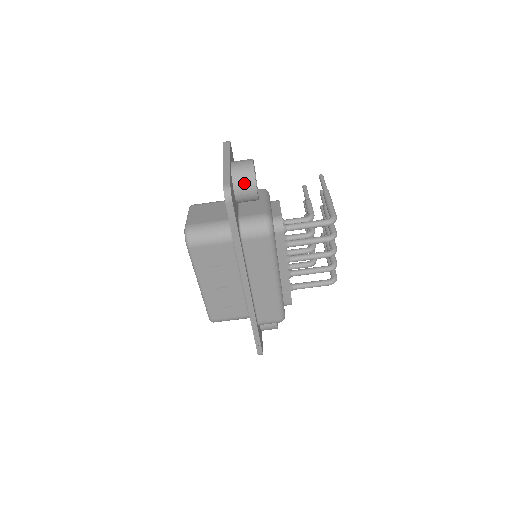
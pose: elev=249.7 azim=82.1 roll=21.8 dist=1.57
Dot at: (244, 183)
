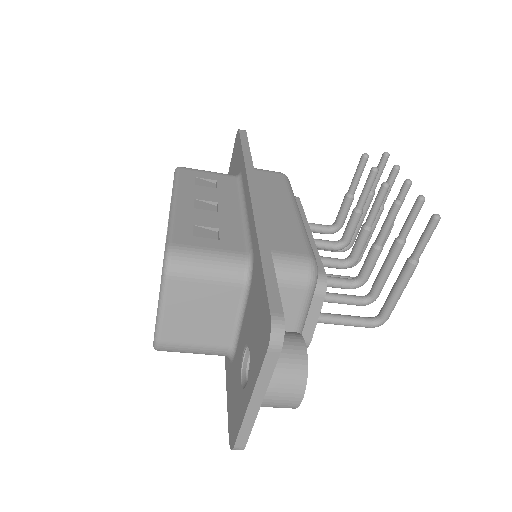
Dot at: occluded
